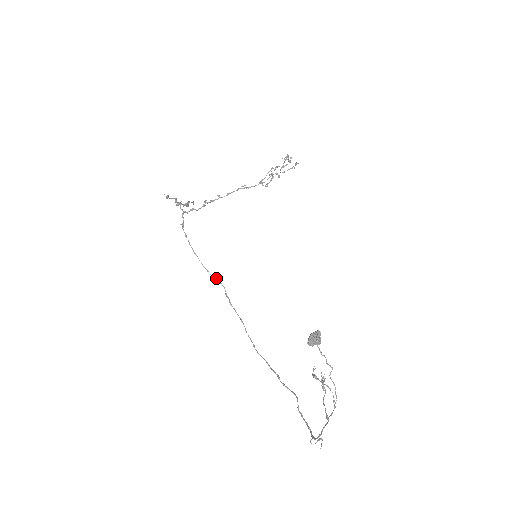
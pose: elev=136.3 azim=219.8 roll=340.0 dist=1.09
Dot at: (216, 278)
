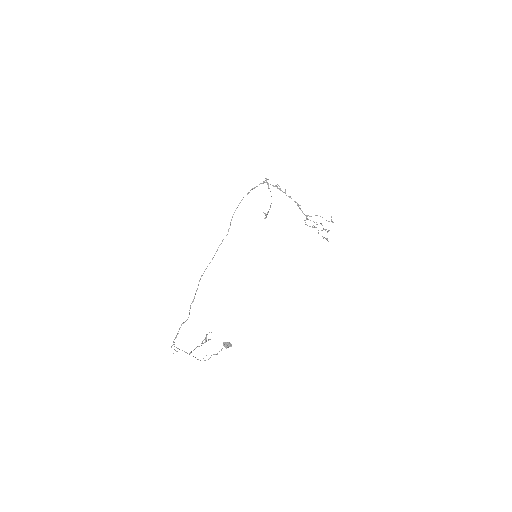
Dot at: occluded
